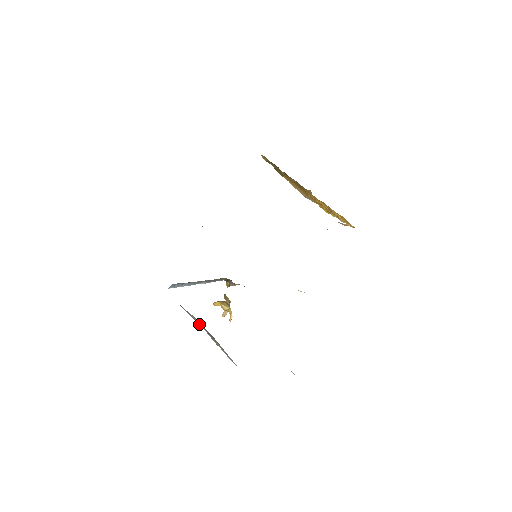
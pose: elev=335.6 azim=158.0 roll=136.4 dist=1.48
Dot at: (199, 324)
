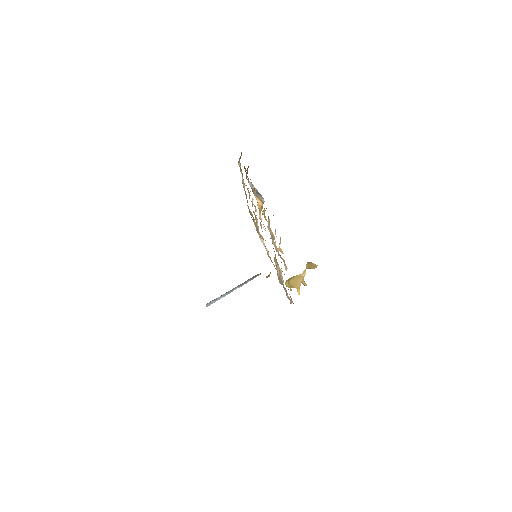
Dot at: occluded
